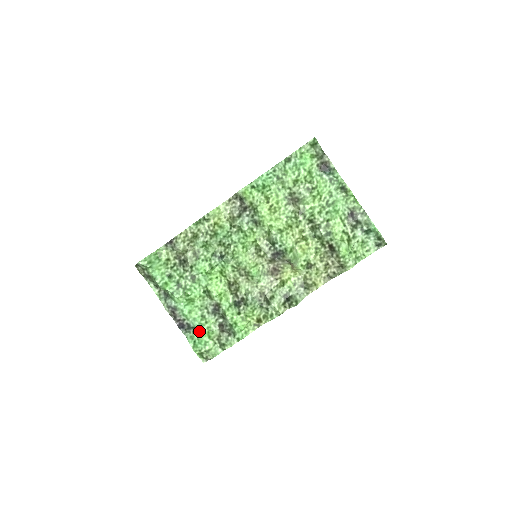
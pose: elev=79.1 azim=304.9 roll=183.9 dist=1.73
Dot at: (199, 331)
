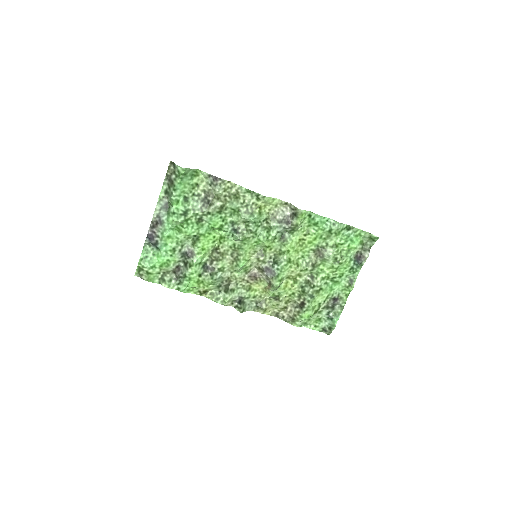
Dot at: (159, 255)
